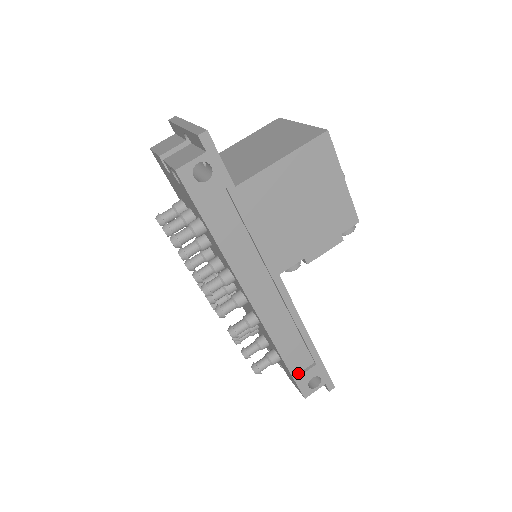
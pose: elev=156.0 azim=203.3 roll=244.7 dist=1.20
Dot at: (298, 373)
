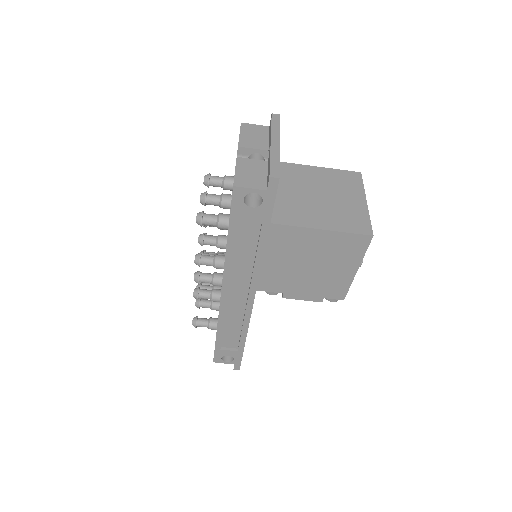
Dot at: (221, 346)
